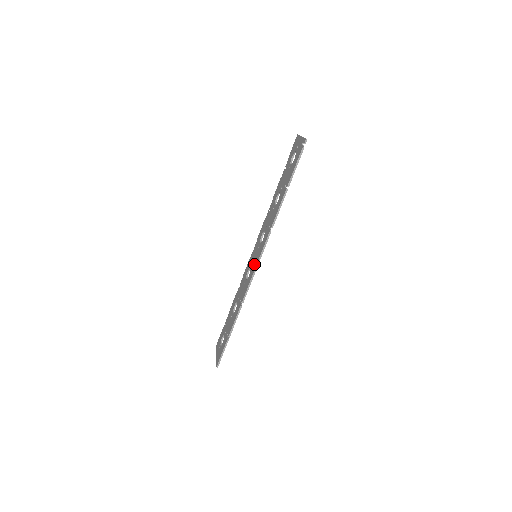
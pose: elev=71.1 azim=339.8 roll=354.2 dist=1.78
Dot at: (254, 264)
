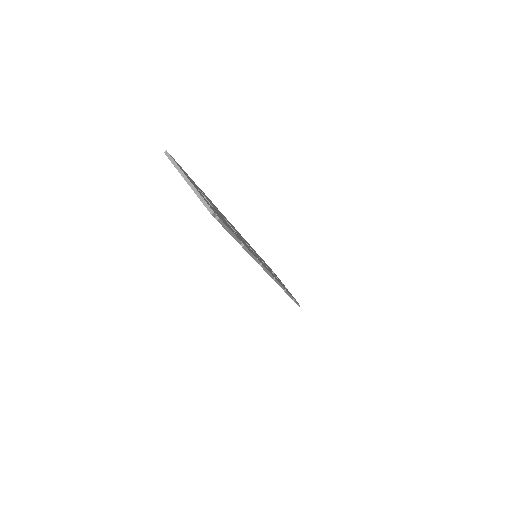
Dot at: occluded
